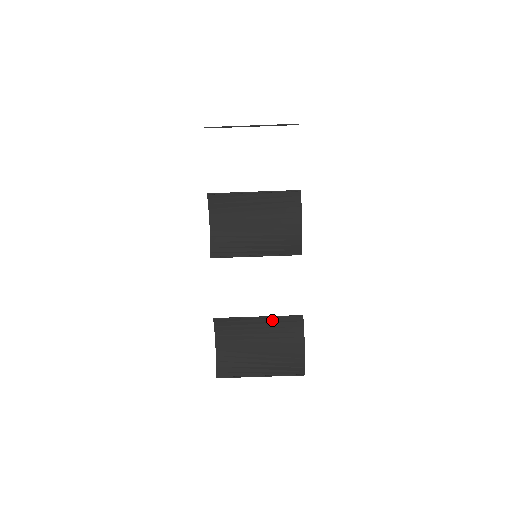
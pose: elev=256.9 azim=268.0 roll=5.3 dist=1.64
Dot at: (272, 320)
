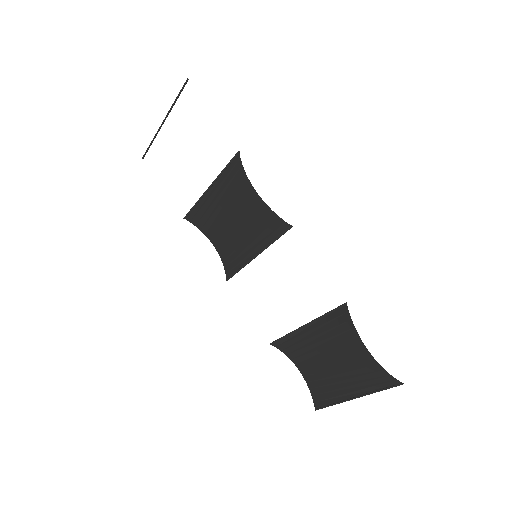
Dot at: (319, 324)
